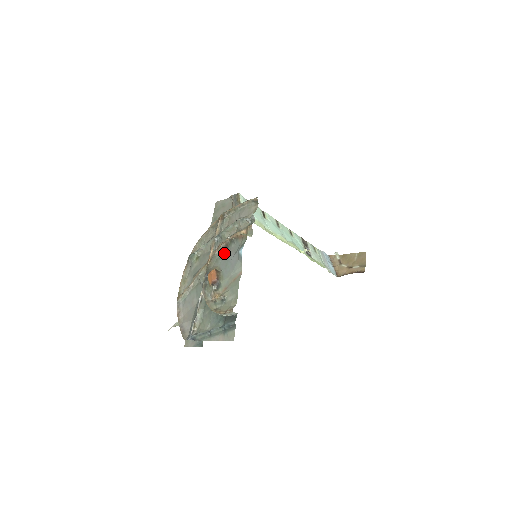
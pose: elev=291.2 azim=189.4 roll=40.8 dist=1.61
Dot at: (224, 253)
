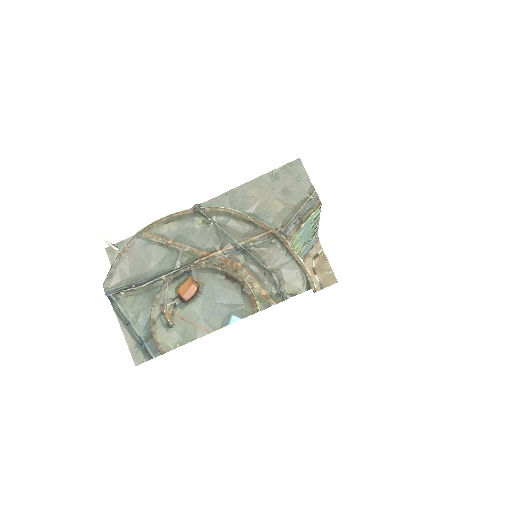
Dot at: (224, 281)
